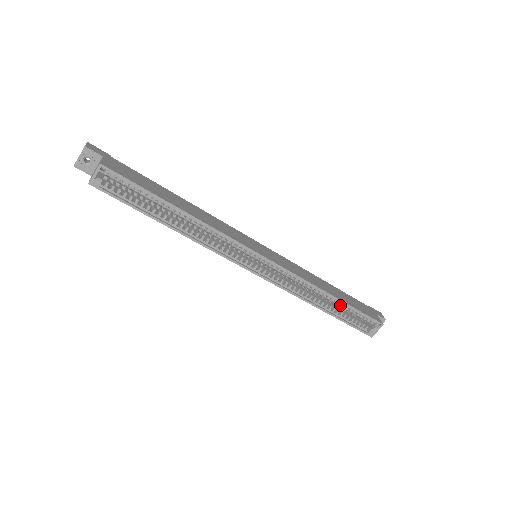
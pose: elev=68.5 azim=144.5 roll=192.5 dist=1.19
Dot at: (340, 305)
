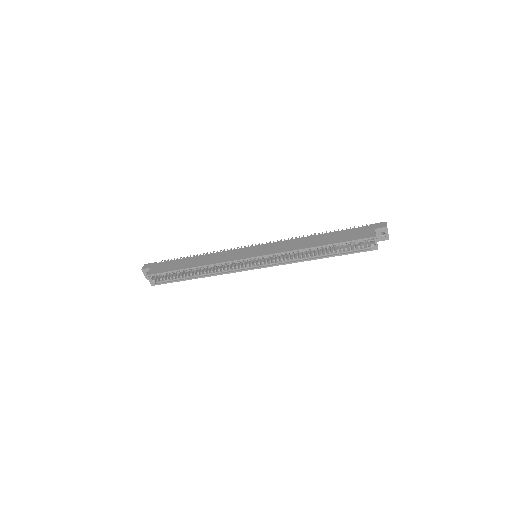
Dot at: (330, 247)
